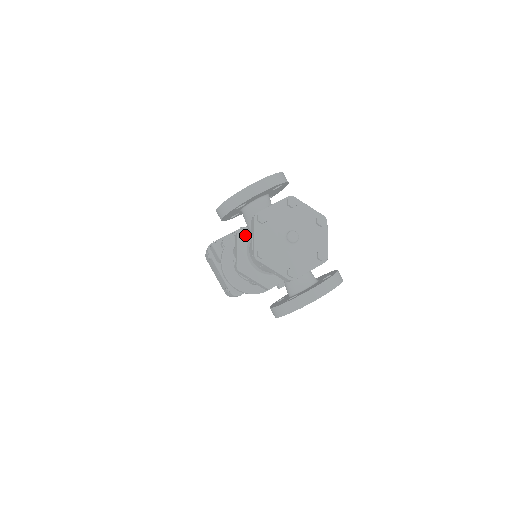
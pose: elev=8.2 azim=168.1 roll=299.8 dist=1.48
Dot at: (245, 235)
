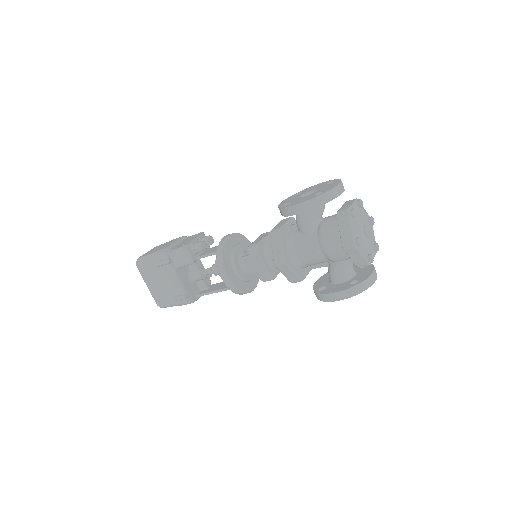
Dot at: (284, 232)
